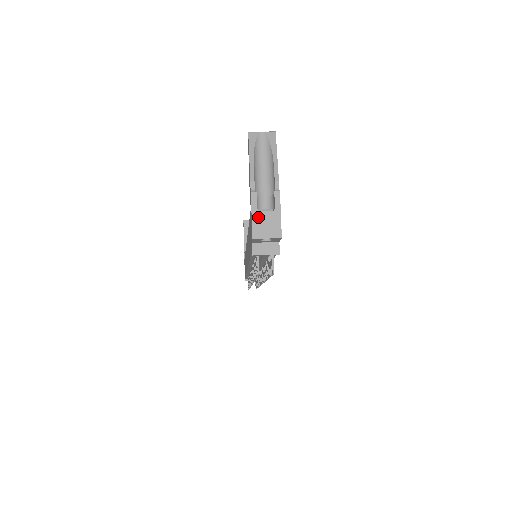
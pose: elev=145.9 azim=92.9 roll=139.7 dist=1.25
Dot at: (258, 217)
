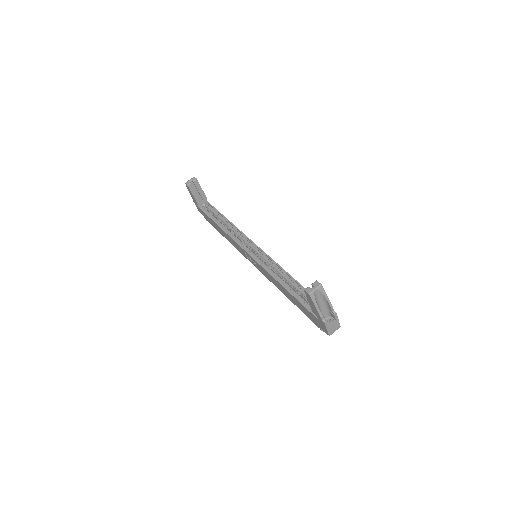
Dot at: (330, 328)
